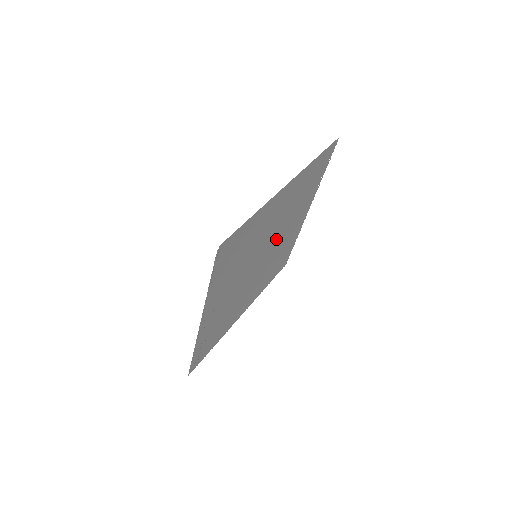
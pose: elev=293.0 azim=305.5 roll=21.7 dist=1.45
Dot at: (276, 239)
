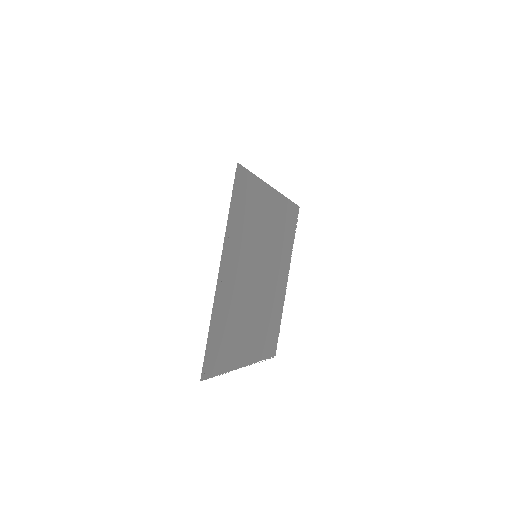
Dot at: (268, 268)
